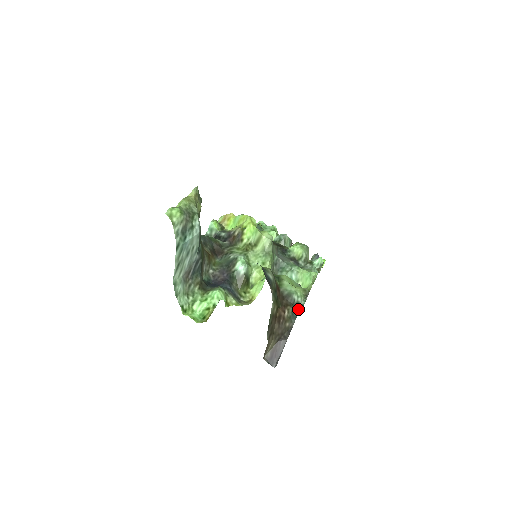
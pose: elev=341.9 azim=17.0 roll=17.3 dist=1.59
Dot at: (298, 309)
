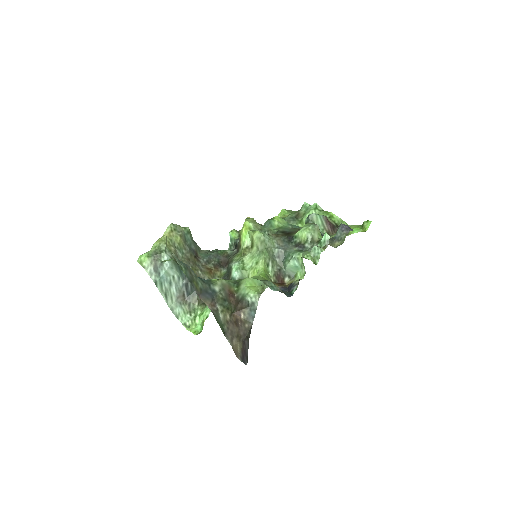
Dot at: (255, 309)
